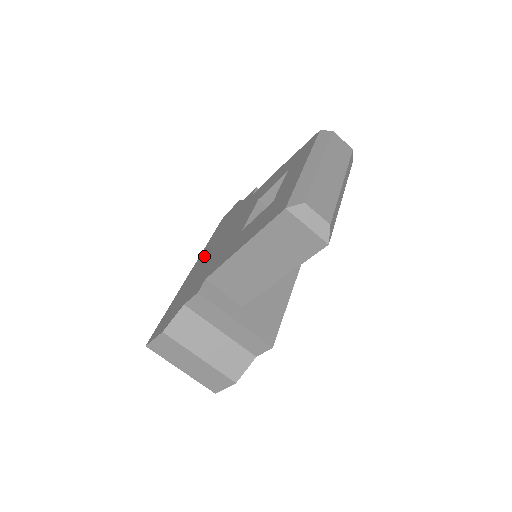
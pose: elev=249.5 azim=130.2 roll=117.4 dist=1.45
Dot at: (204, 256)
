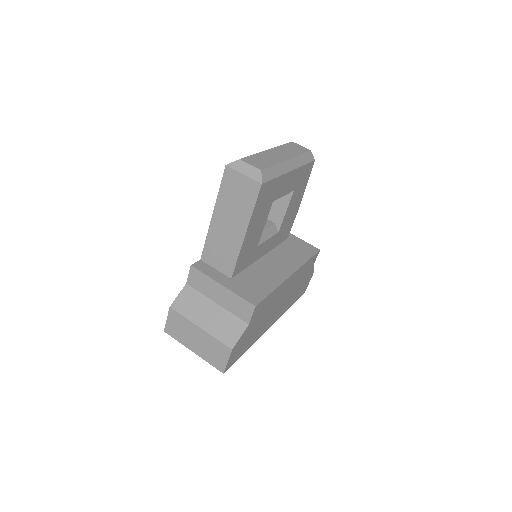
Dot at: occluded
